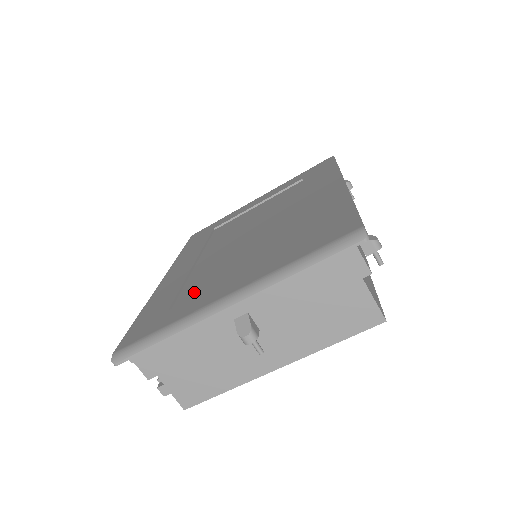
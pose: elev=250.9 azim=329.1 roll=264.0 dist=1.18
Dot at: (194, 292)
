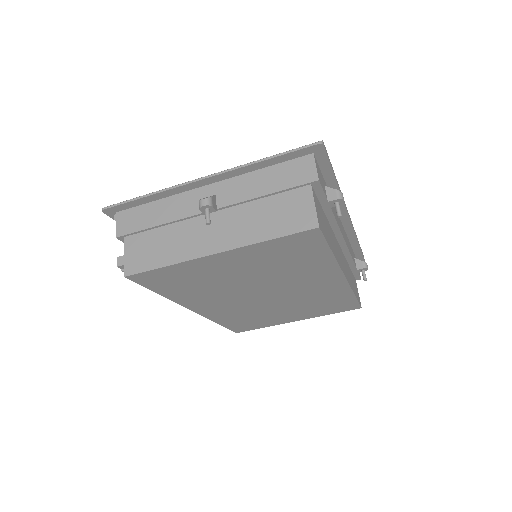
Dot at: occluded
